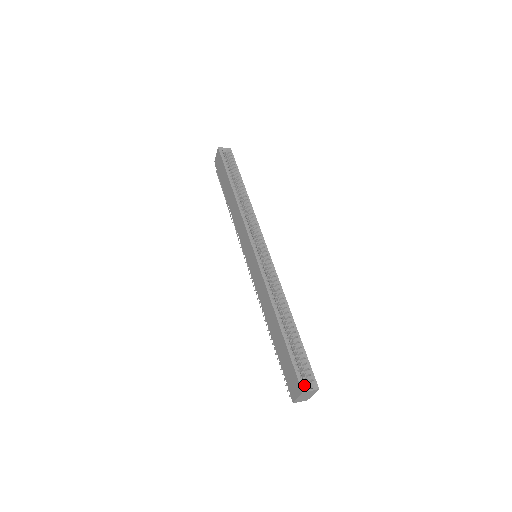
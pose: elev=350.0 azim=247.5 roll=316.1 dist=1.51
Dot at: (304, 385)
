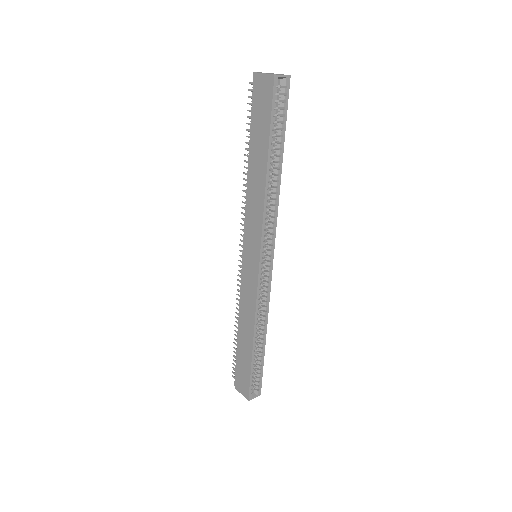
Dot at: (252, 395)
